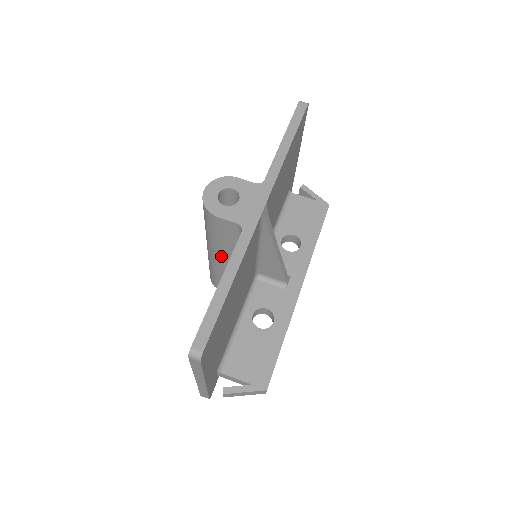
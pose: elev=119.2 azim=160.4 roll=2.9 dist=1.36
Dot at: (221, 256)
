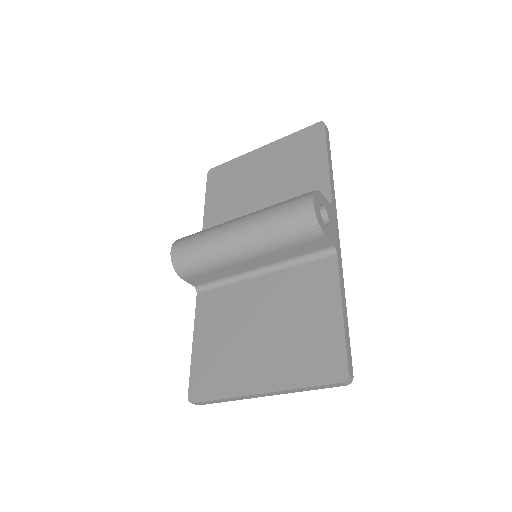
Dot at: (257, 257)
